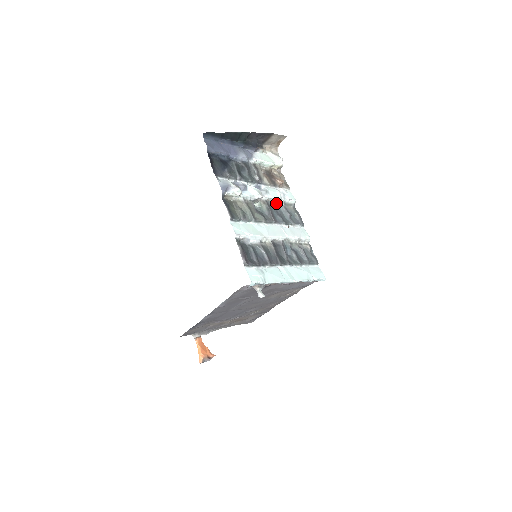
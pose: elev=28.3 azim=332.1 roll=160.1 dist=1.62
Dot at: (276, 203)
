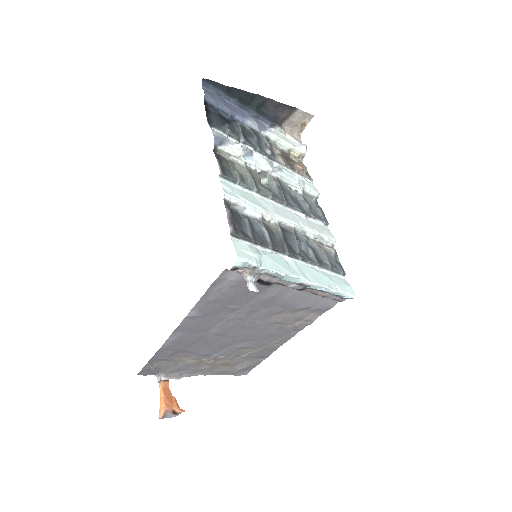
Dot at: (292, 189)
